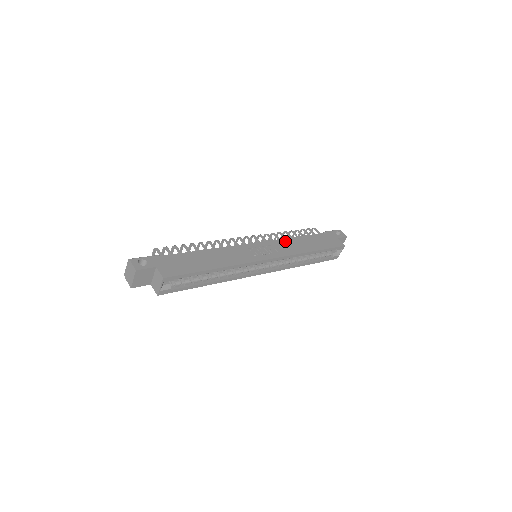
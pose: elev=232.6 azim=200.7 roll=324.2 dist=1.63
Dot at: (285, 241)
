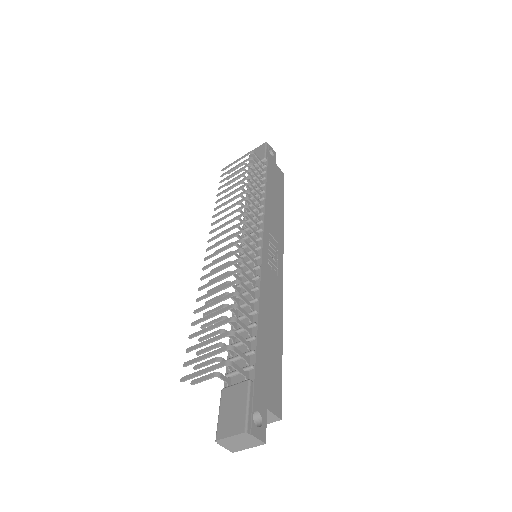
Dot at: (268, 213)
